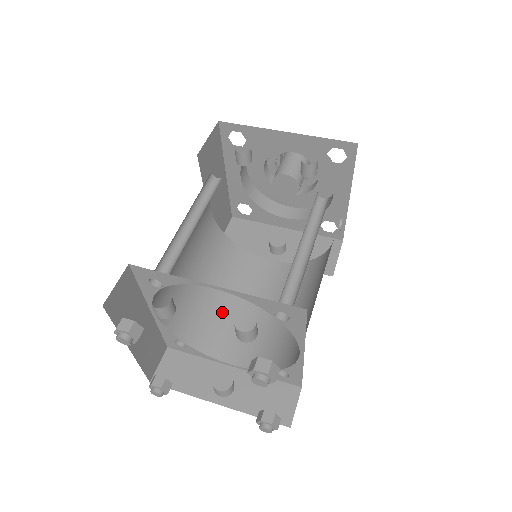
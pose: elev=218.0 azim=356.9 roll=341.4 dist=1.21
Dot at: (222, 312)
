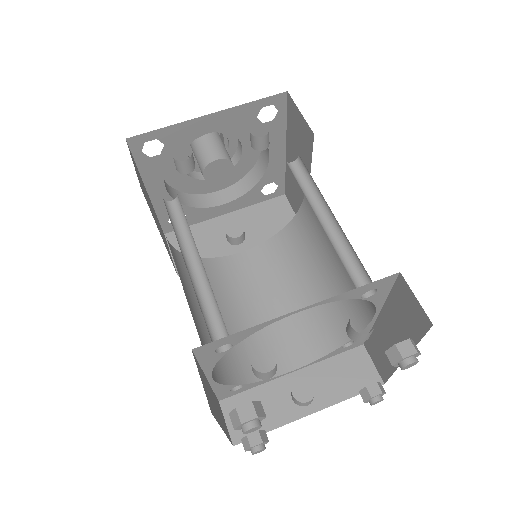
Dot at: occluded
